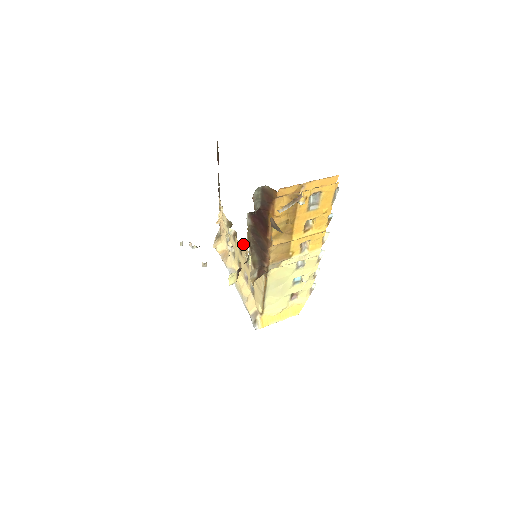
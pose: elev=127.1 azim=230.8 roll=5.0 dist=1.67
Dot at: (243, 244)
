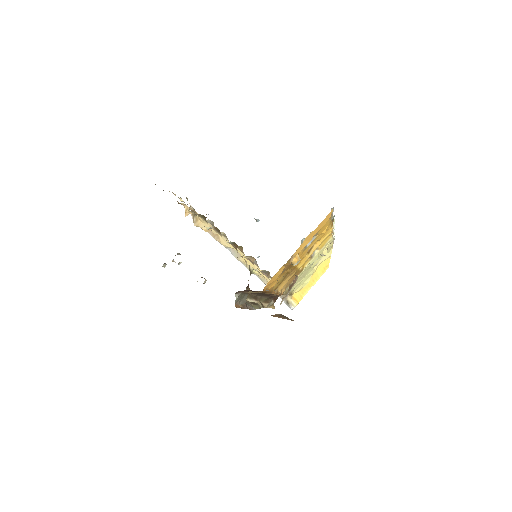
Dot at: (232, 242)
